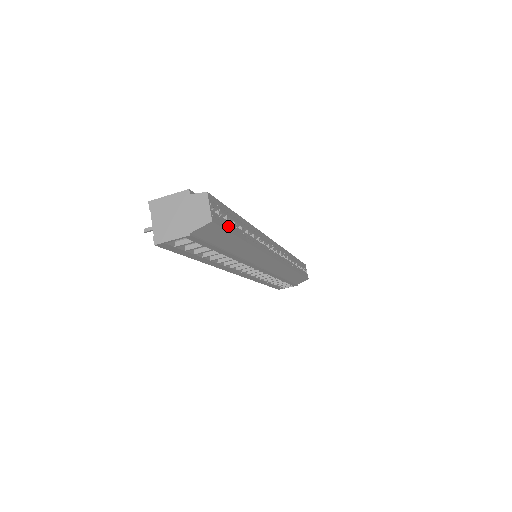
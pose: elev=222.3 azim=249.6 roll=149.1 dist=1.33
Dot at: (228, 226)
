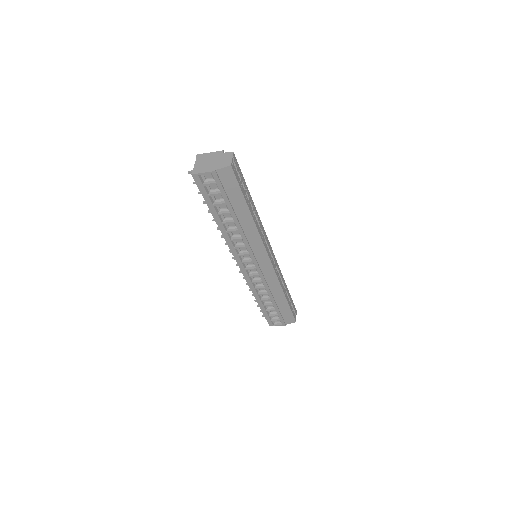
Dot at: (240, 184)
